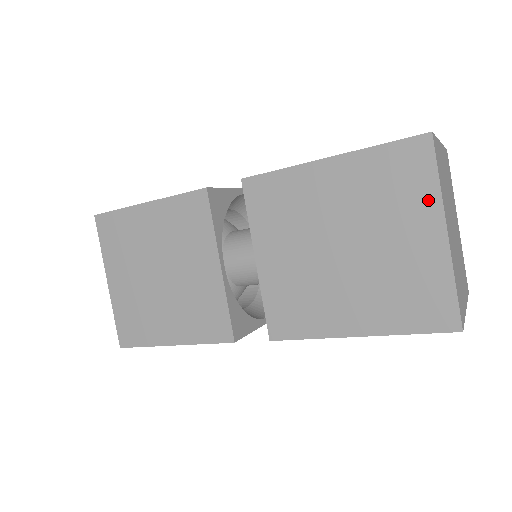
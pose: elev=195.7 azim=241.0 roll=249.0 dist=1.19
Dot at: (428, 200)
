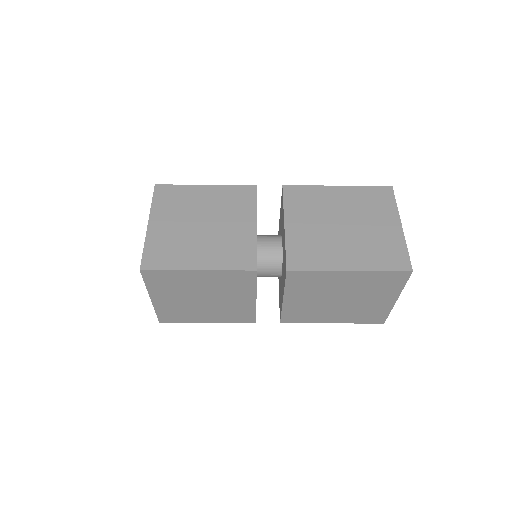
Dot at: (391, 211)
